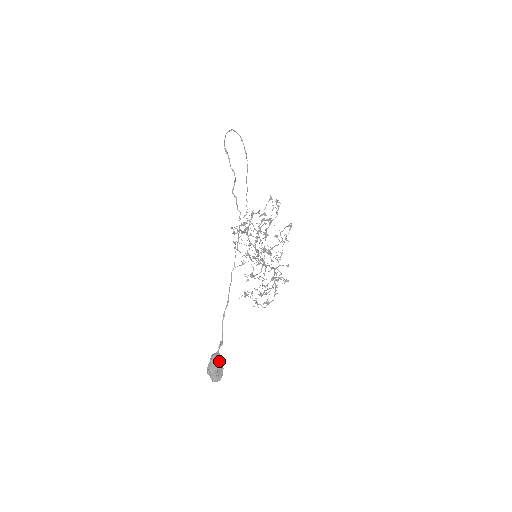
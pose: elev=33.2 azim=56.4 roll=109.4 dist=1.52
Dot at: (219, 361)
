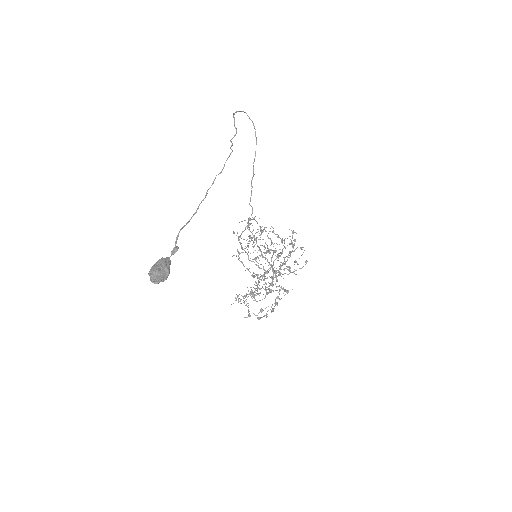
Dot at: (166, 263)
